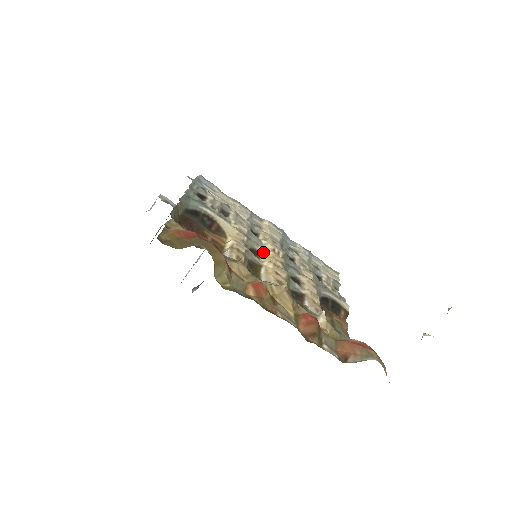
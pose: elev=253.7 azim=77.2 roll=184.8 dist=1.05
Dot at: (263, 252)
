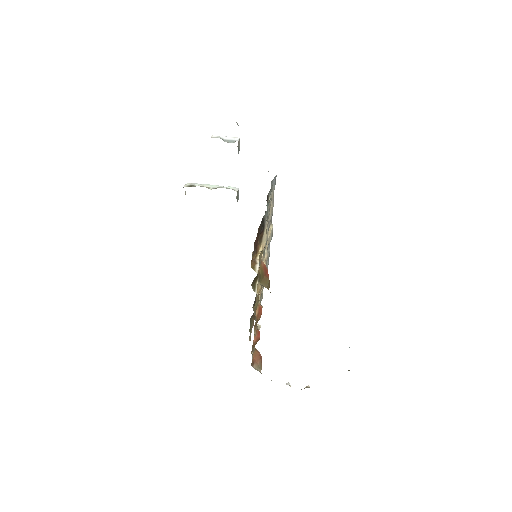
Dot at: occluded
